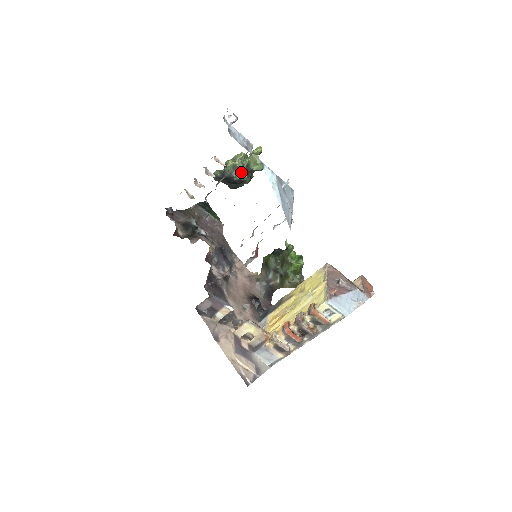
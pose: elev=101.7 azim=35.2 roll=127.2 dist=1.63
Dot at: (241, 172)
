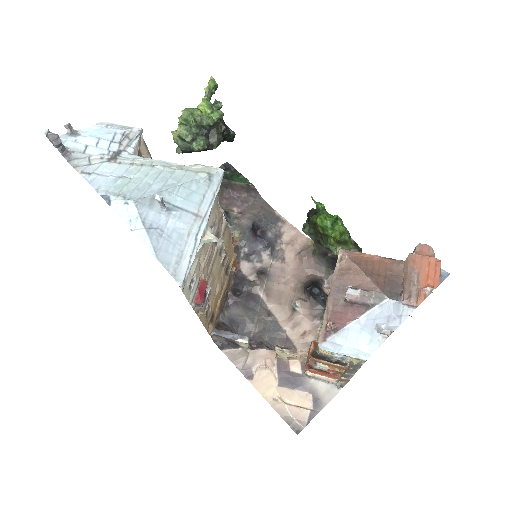
Dot at: (195, 140)
